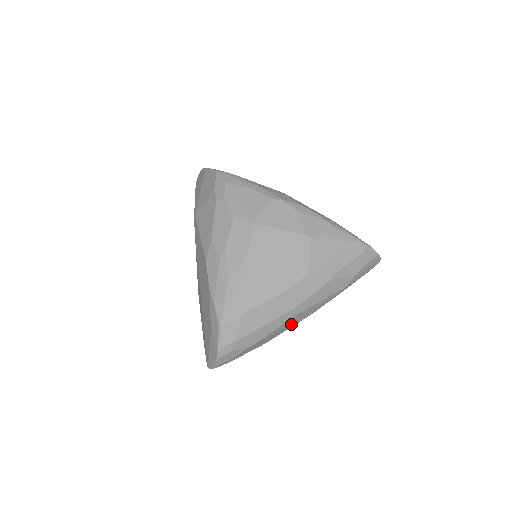
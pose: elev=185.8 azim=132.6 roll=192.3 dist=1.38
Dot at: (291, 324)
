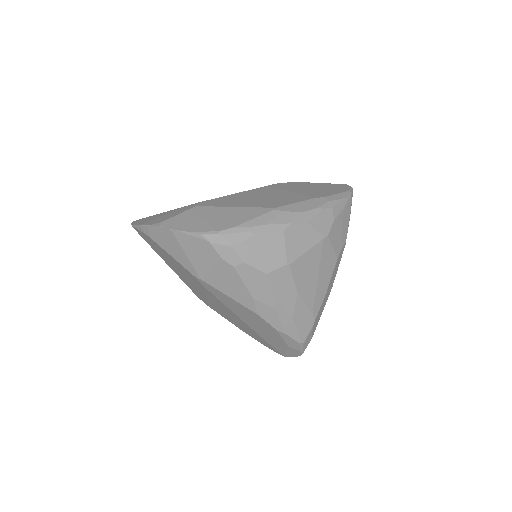
Dot at: occluded
